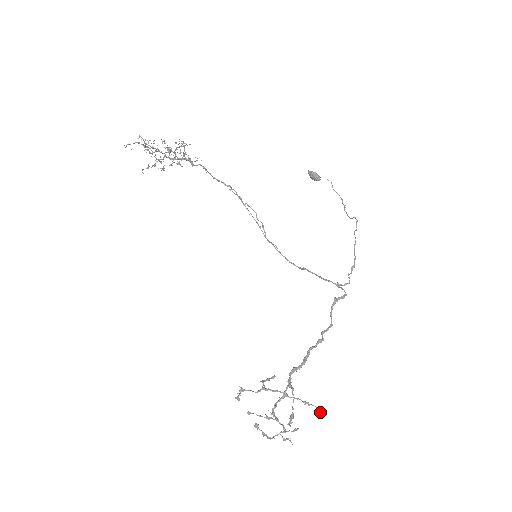
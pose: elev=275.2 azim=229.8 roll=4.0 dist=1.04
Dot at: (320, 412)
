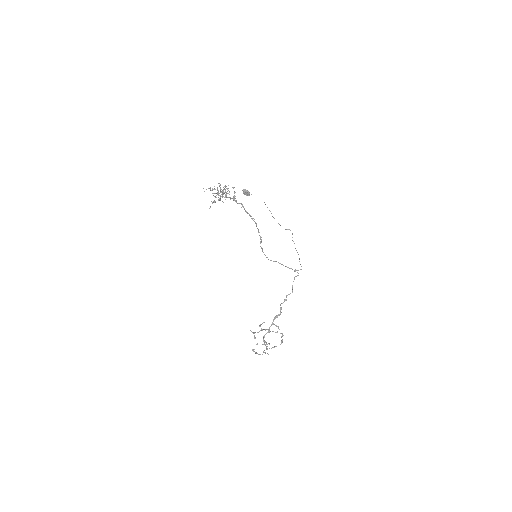
Dot at: occluded
